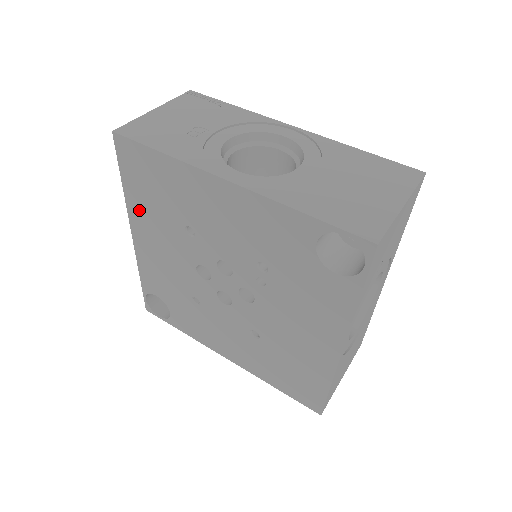
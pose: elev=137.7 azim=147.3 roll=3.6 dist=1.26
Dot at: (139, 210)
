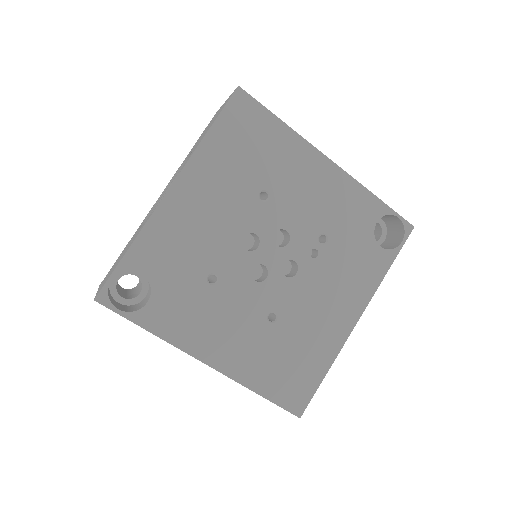
Dot at: (210, 162)
